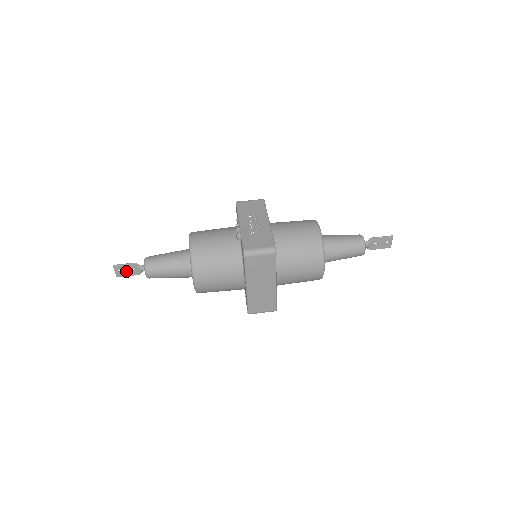
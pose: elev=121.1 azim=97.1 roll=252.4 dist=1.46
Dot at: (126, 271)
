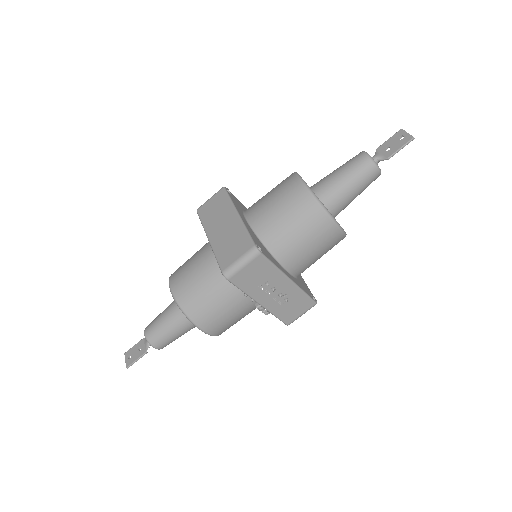
Dot at: (135, 353)
